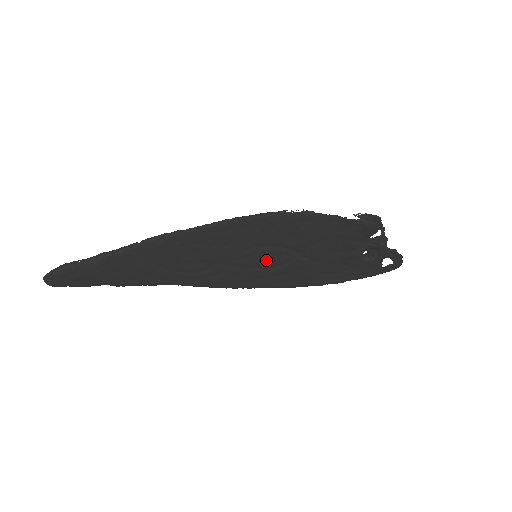
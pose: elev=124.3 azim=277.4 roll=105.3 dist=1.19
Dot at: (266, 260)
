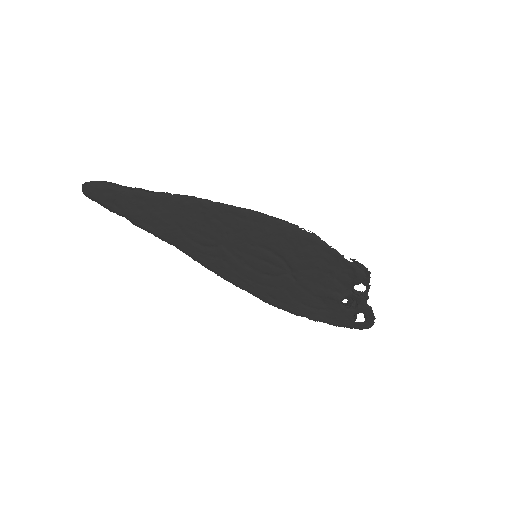
Dot at: (262, 264)
